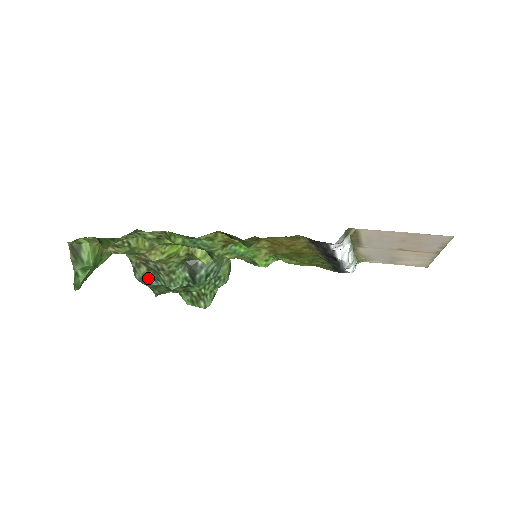
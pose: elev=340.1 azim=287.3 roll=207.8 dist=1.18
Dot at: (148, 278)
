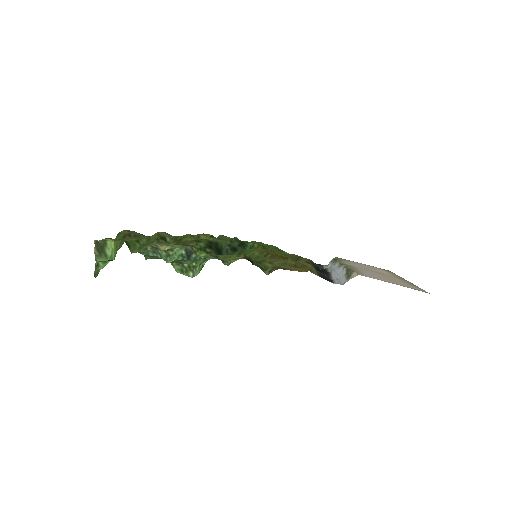
Dot at: (146, 250)
